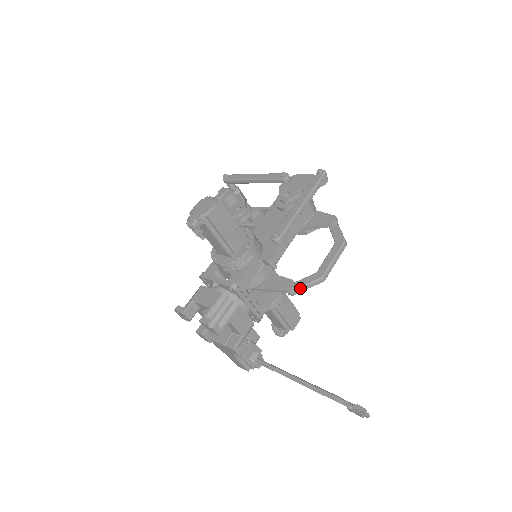
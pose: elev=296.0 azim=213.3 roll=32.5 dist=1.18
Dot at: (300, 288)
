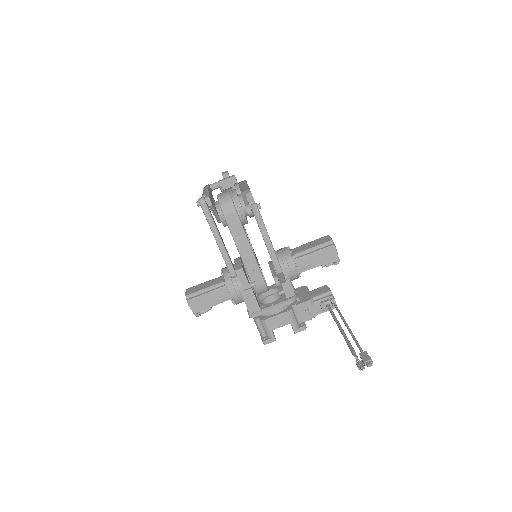
Dot at: (280, 281)
